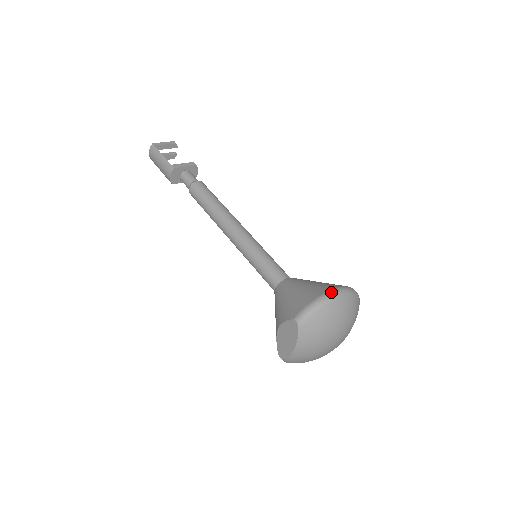
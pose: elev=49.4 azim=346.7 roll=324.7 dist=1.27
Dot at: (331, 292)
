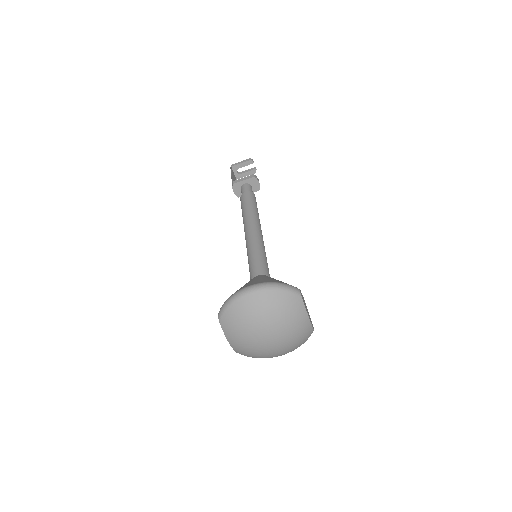
Dot at: (245, 288)
